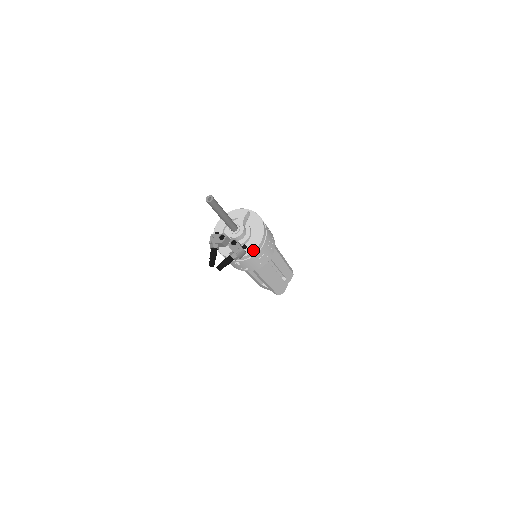
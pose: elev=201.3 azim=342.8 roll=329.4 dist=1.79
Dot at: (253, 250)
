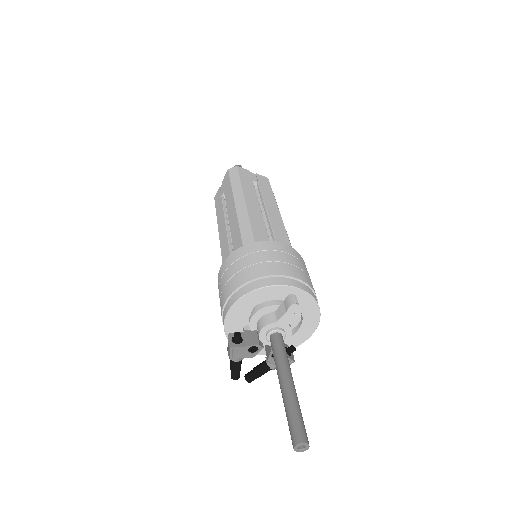
Dot at: occluded
